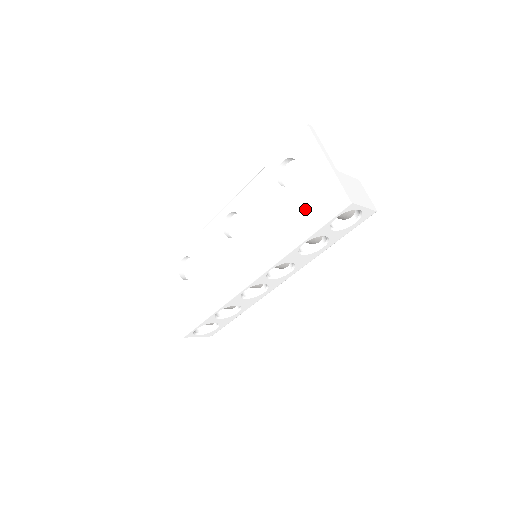
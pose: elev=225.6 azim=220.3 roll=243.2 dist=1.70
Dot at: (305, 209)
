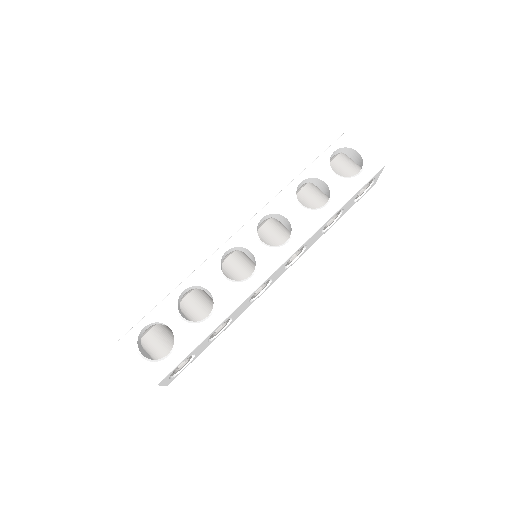
Dot at: occluded
